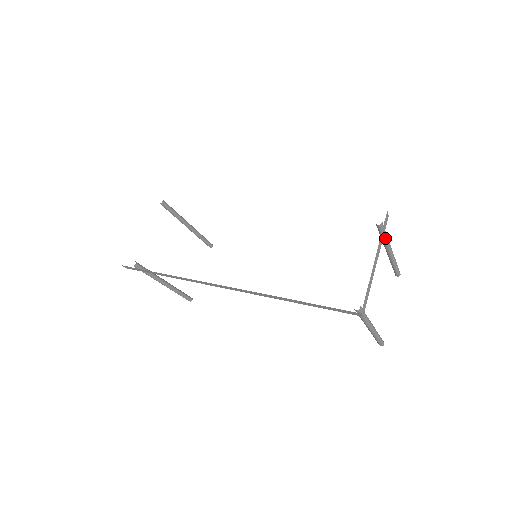
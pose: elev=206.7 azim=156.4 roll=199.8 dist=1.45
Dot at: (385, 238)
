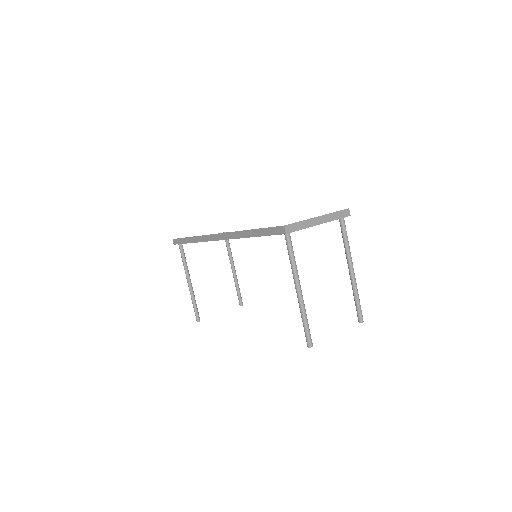
Dot at: (346, 242)
